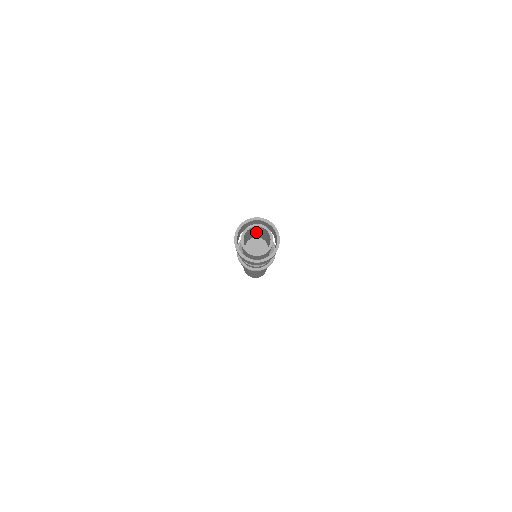
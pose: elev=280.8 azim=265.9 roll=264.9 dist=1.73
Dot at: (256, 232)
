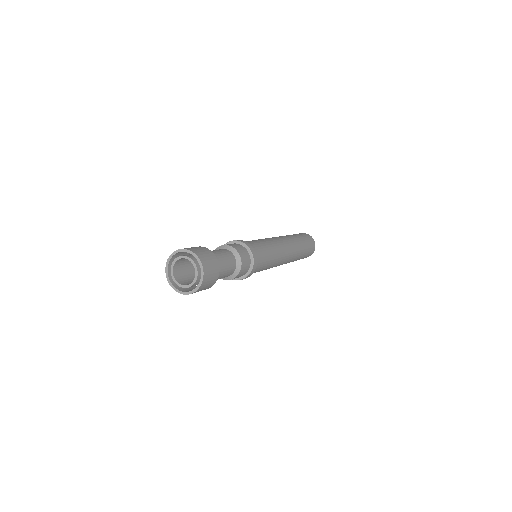
Dot at: occluded
